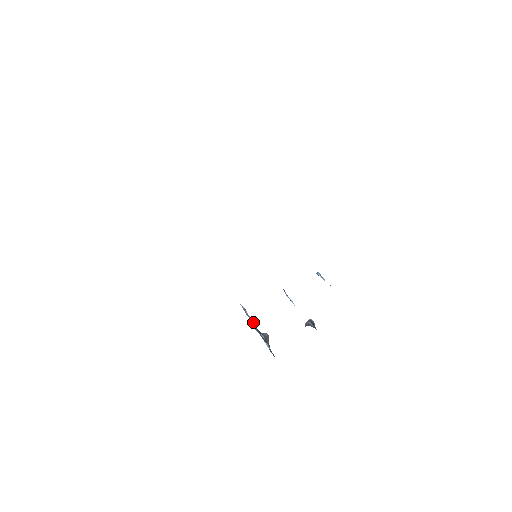
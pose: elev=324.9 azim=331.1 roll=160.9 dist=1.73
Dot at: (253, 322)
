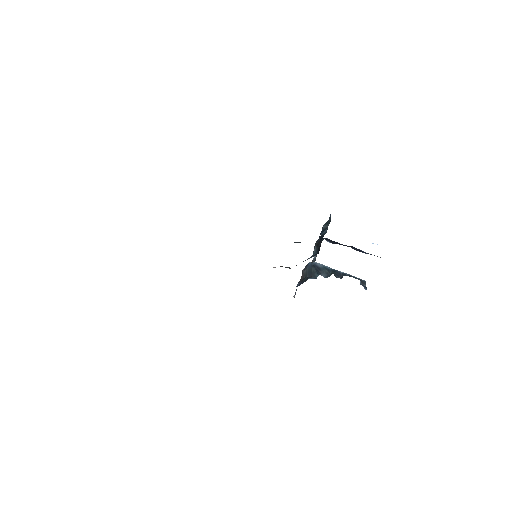
Dot at: occluded
